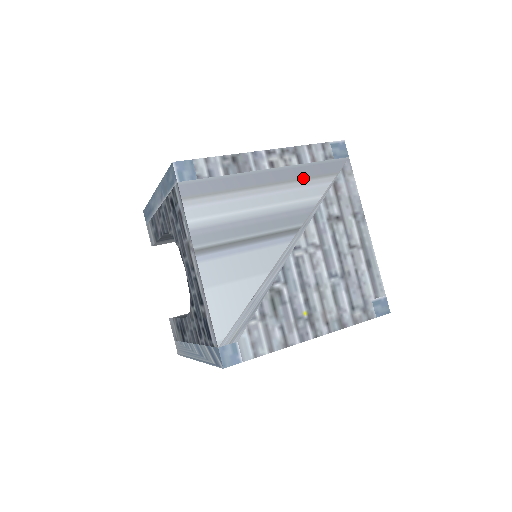
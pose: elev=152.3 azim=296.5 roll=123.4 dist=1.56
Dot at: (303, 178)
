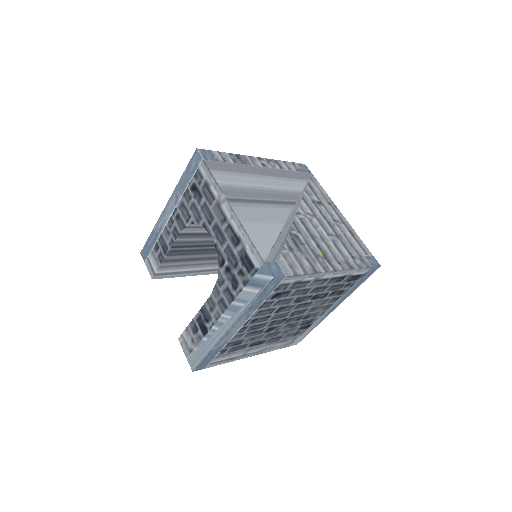
Dot at: (287, 177)
